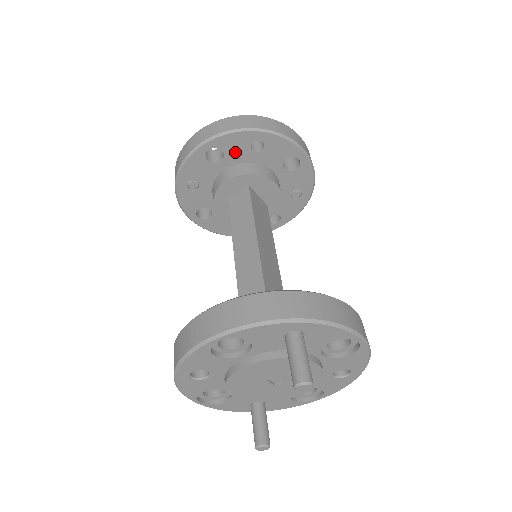
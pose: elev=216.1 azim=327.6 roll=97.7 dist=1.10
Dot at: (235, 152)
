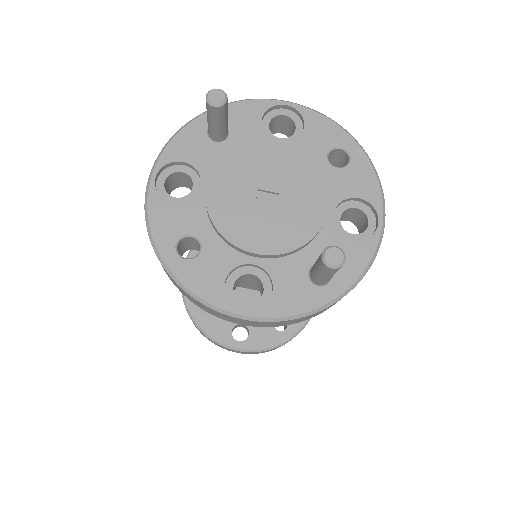
Dot at: occluded
